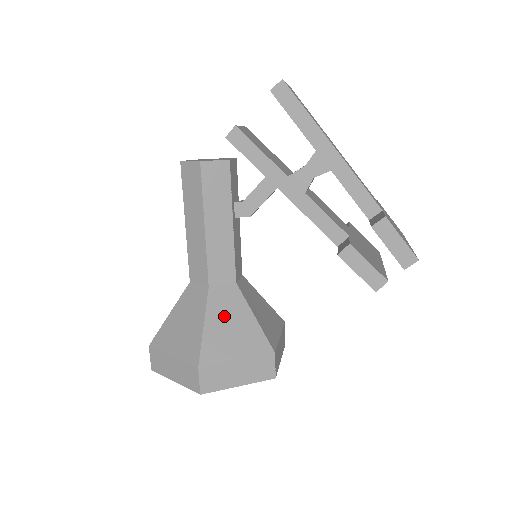
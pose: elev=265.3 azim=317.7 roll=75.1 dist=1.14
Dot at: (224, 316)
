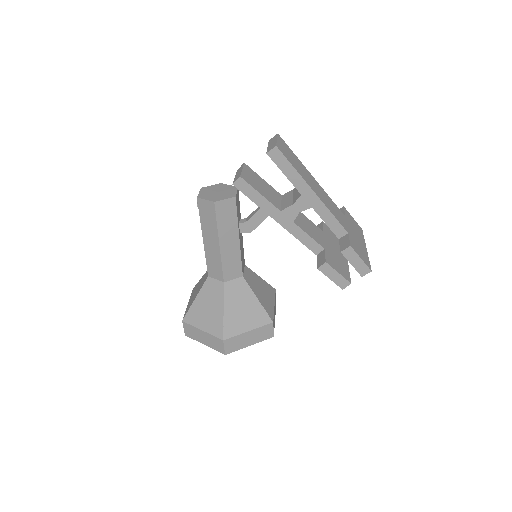
Dot at: (237, 302)
